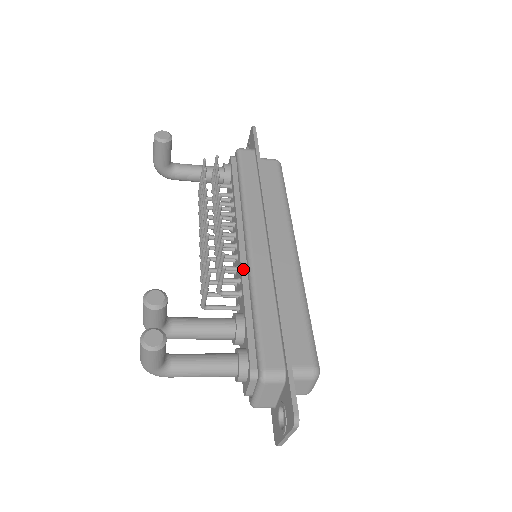
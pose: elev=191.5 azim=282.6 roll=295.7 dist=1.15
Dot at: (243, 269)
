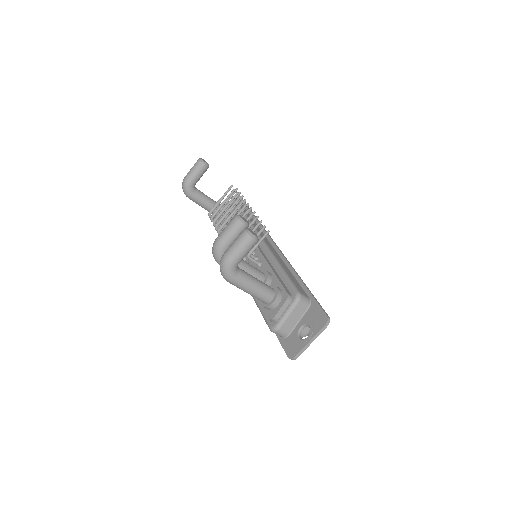
Dot at: (261, 251)
